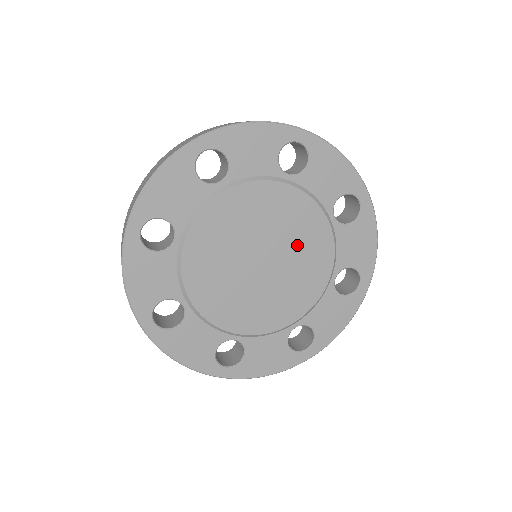
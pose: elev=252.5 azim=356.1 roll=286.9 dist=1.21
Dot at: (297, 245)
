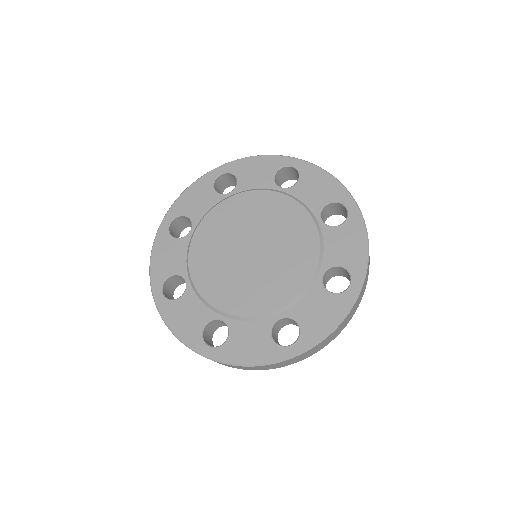
Dot at: (281, 264)
